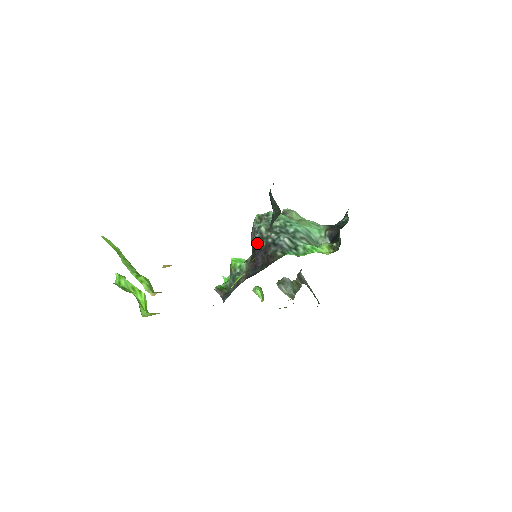
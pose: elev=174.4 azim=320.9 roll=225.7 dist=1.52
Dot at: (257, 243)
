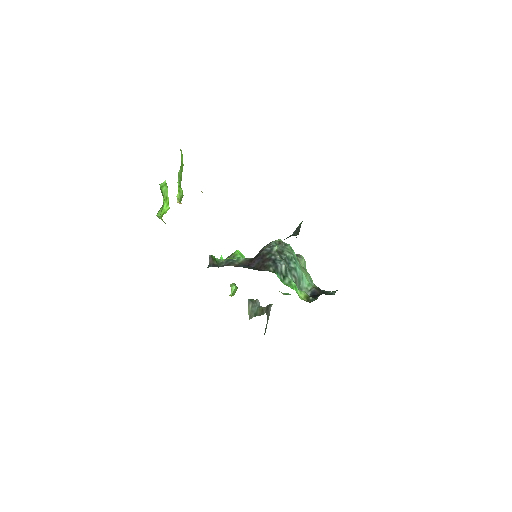
Dot at: (264, 252)
